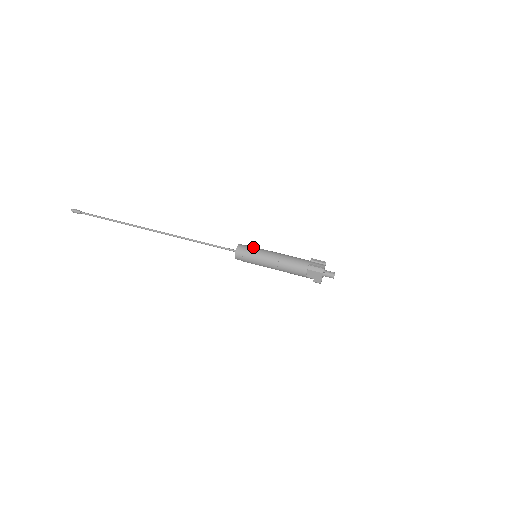
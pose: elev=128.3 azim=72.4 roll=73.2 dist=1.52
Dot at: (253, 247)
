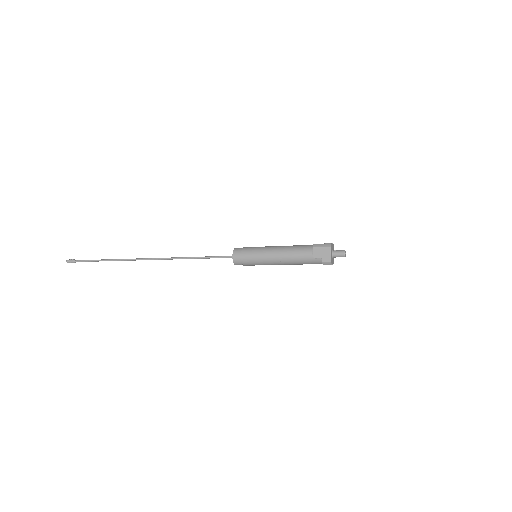
Dot at: (252, 247)
